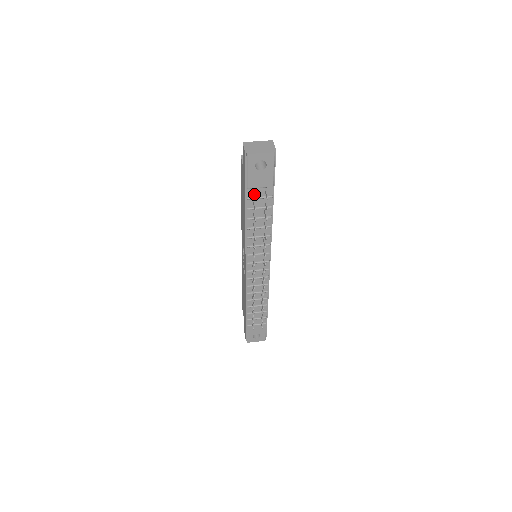
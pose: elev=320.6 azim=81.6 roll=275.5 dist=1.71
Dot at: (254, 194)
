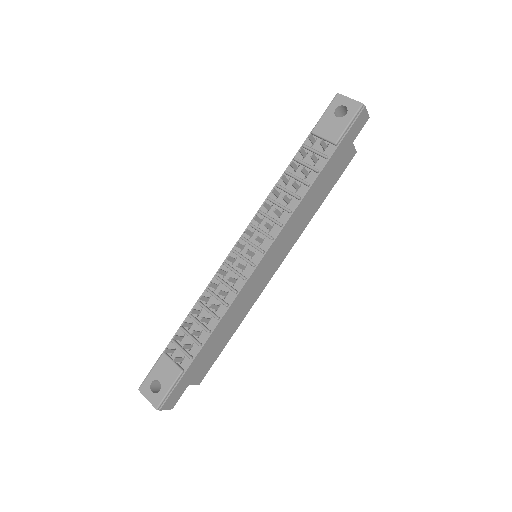
Dot at: occluded
